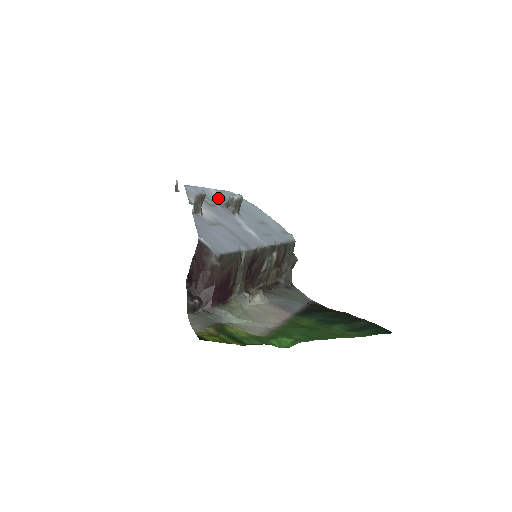
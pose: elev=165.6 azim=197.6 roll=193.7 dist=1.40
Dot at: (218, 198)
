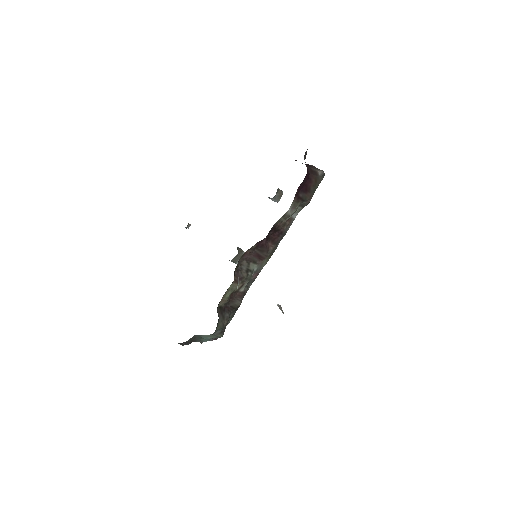
Dot at: occluded
